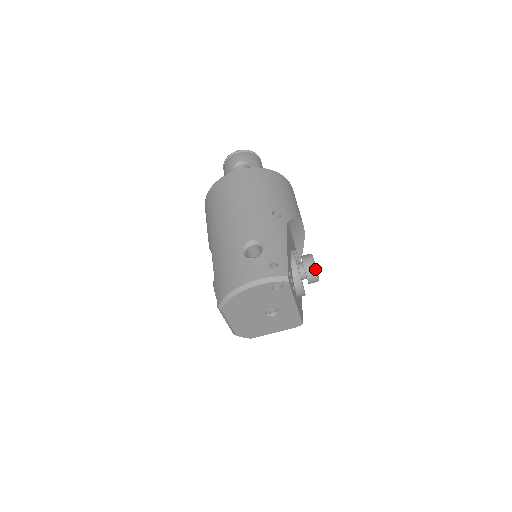
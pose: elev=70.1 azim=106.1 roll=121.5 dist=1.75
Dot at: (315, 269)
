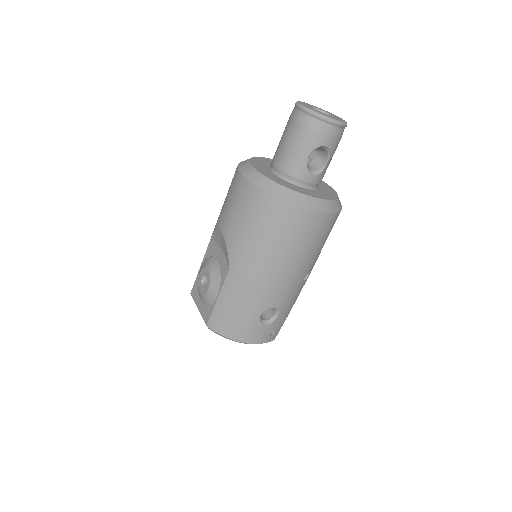
Dot at: occluded
